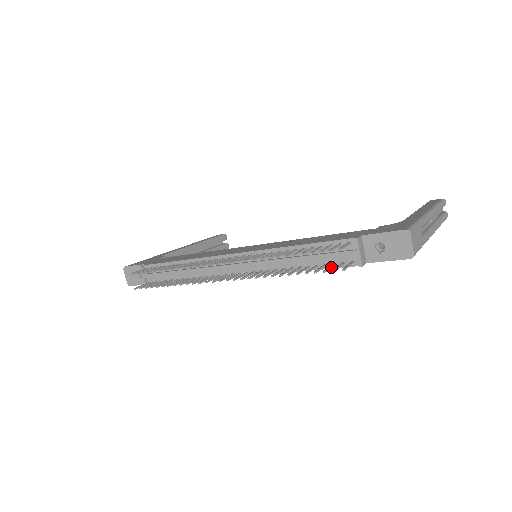
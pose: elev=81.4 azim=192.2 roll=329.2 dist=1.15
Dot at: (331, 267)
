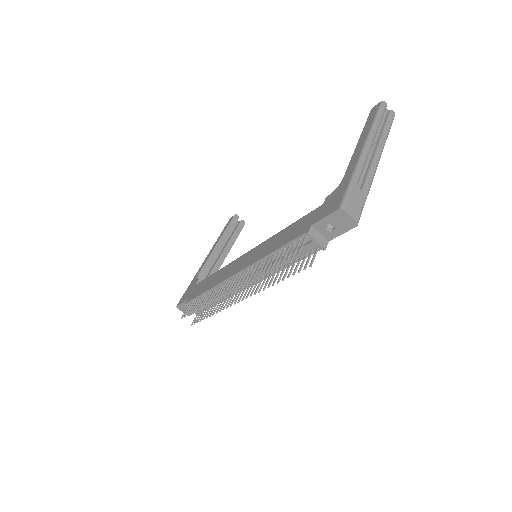
Dot at: (304, 261)
